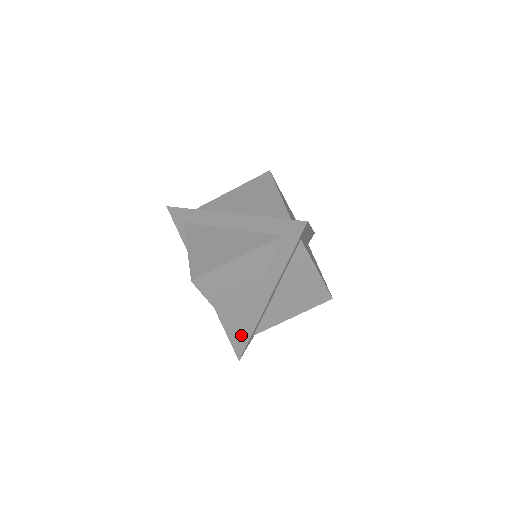
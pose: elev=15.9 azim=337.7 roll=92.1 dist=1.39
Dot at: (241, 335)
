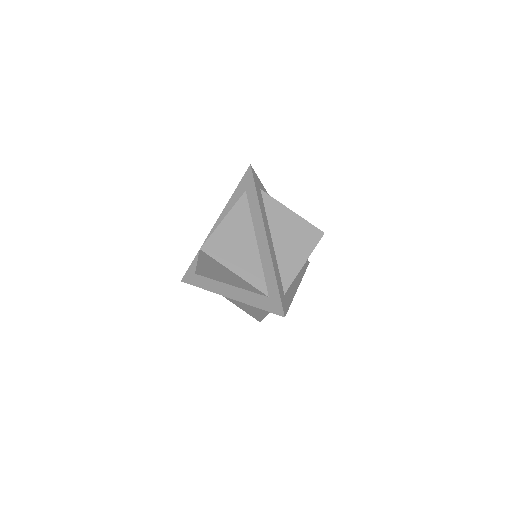
Dot at: (196, 278)
